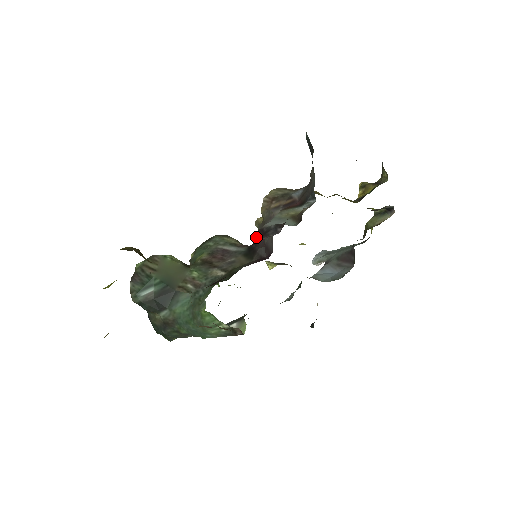
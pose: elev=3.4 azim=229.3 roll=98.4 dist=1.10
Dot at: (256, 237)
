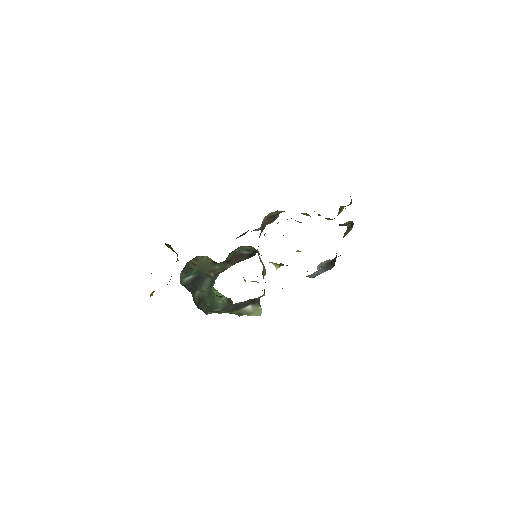
Dot at: occluded
